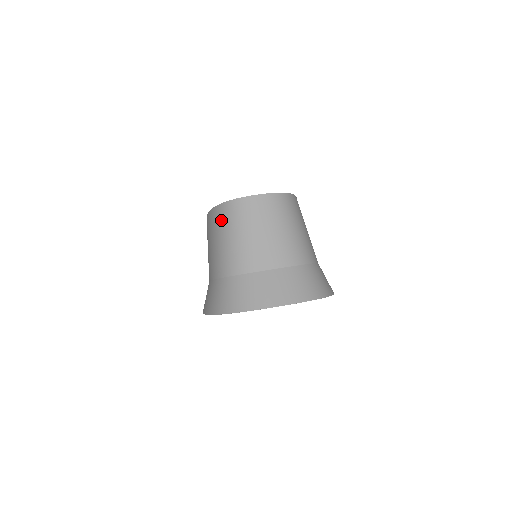
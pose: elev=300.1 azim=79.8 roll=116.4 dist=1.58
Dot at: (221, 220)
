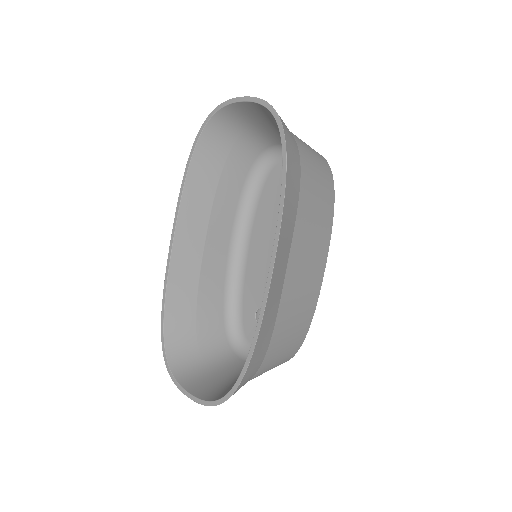
Dot at: occluded
